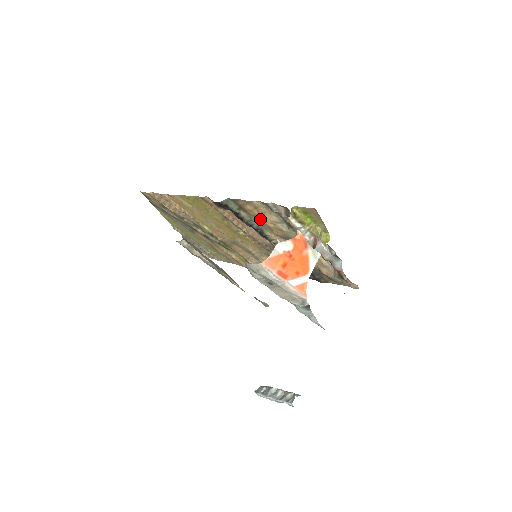
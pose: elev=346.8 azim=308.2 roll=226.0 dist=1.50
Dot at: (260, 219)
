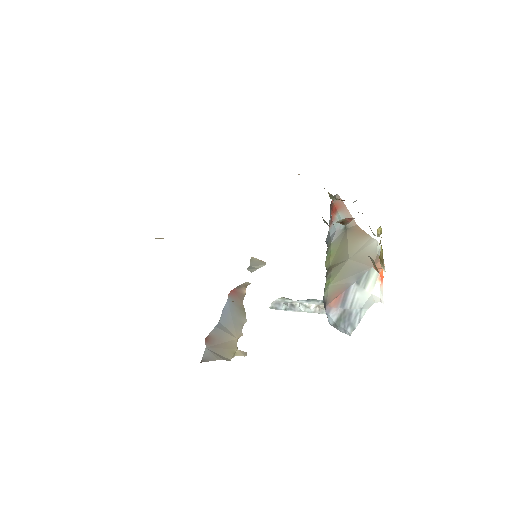
Dot at: occluded
